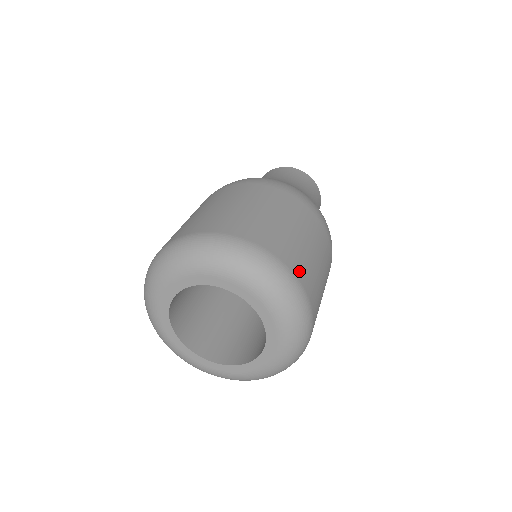
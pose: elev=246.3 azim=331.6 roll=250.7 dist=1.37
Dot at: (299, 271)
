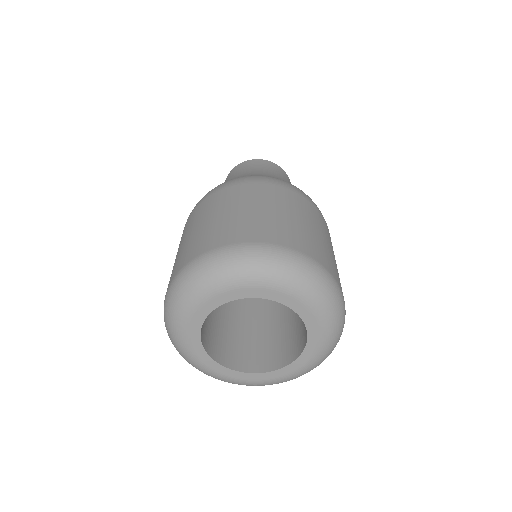
Dot at: (250, 236)
